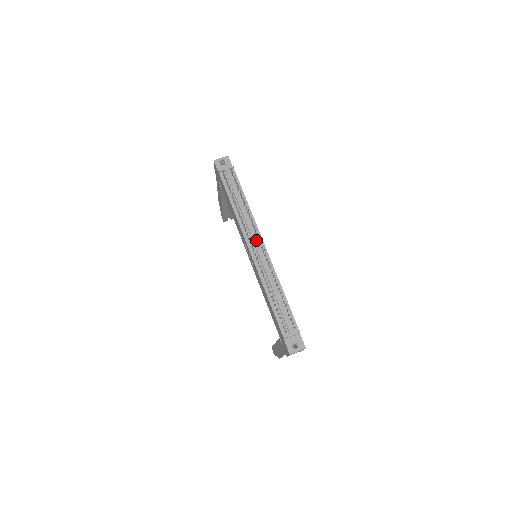
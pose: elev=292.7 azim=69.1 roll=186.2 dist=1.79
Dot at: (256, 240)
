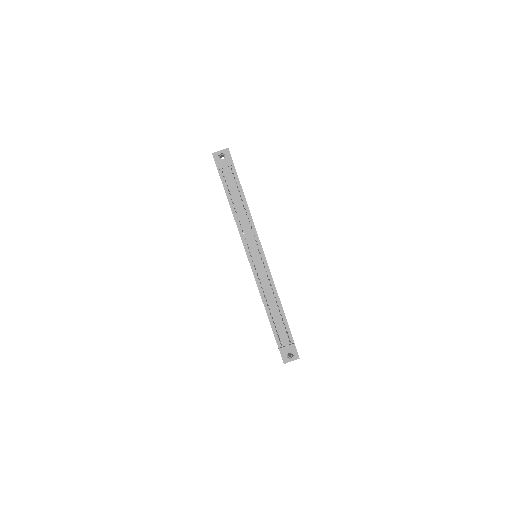
Dot at: (256, 249)
